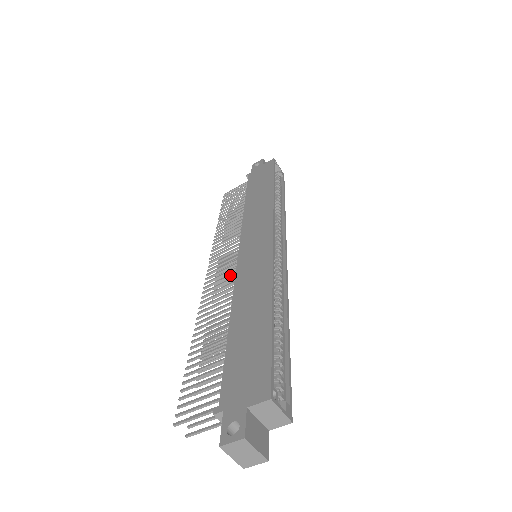
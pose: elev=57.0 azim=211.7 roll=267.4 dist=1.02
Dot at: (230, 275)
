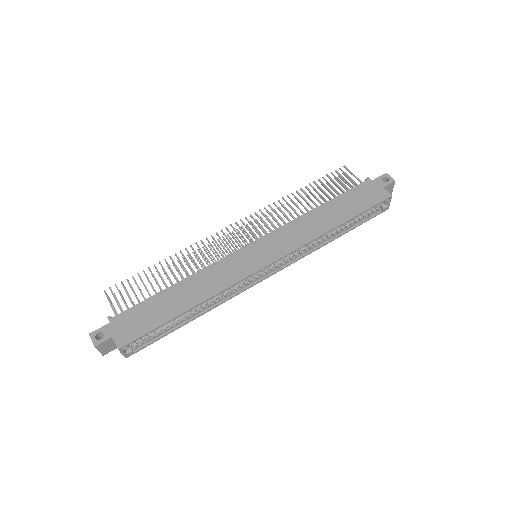
Dot at: (228, 249)
